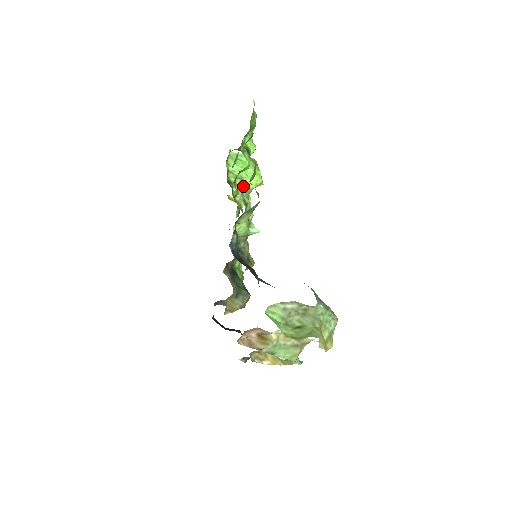
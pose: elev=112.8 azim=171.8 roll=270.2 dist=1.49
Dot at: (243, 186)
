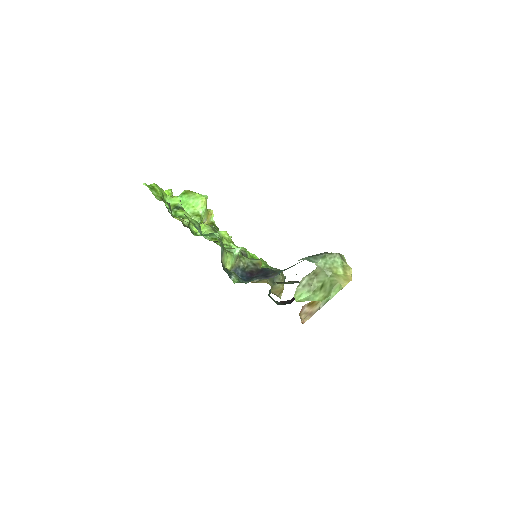
Dot at: occluded
